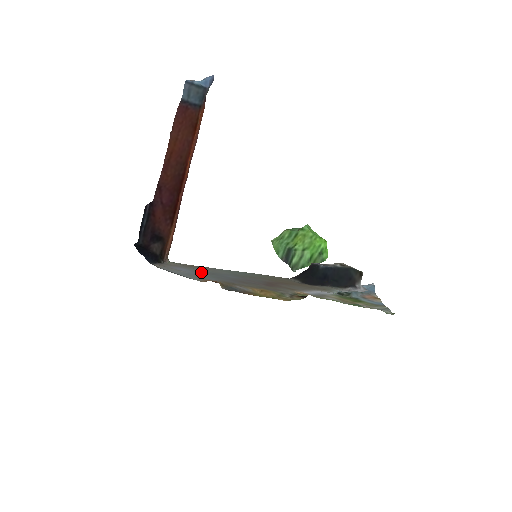
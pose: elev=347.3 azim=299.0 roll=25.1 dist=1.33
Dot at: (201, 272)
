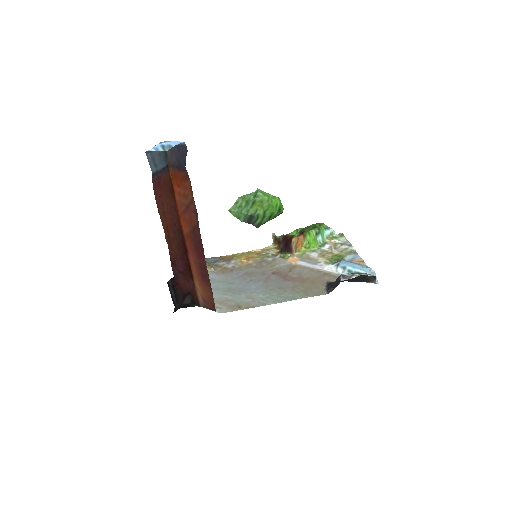
Dot at: (223, 291)
